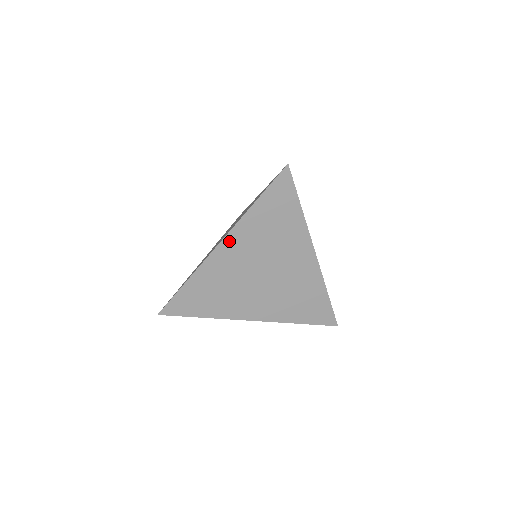
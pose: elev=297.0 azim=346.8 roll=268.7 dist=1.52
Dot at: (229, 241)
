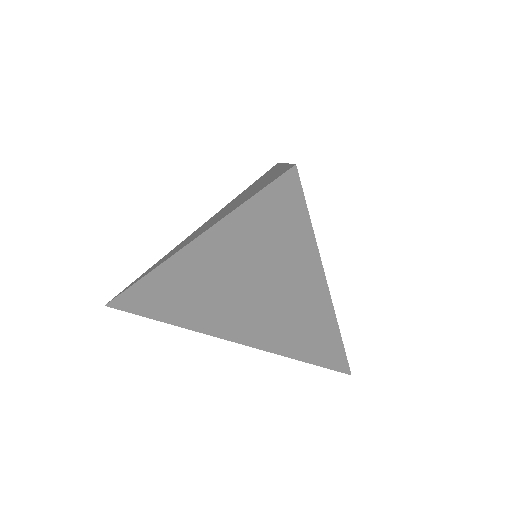
Dot at: (194, 250)
